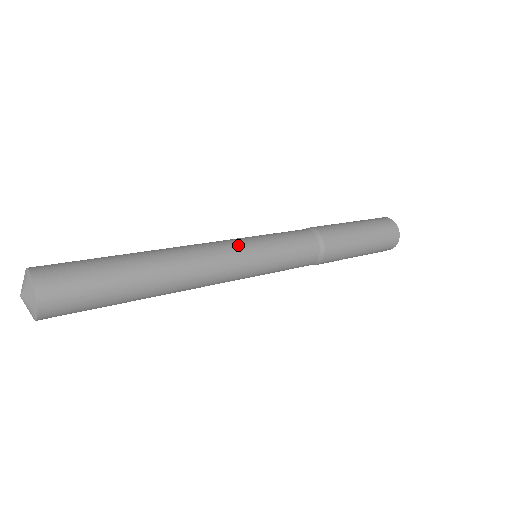
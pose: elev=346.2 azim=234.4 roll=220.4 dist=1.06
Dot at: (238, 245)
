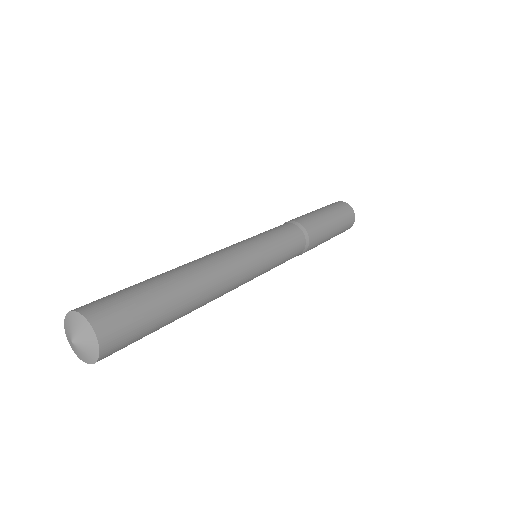
Dot at: (255, 265)
